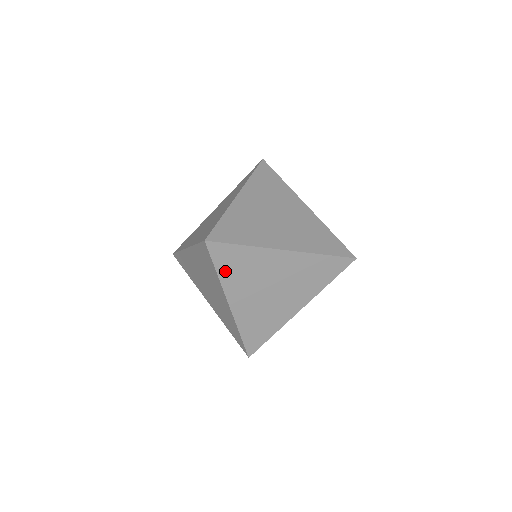
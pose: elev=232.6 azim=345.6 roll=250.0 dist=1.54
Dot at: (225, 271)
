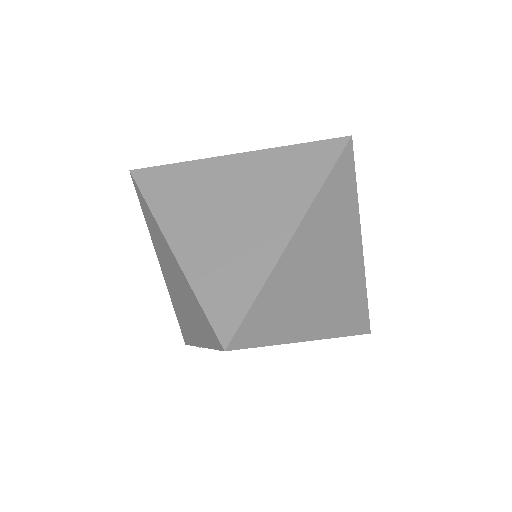
Dot at: (329, 190)
